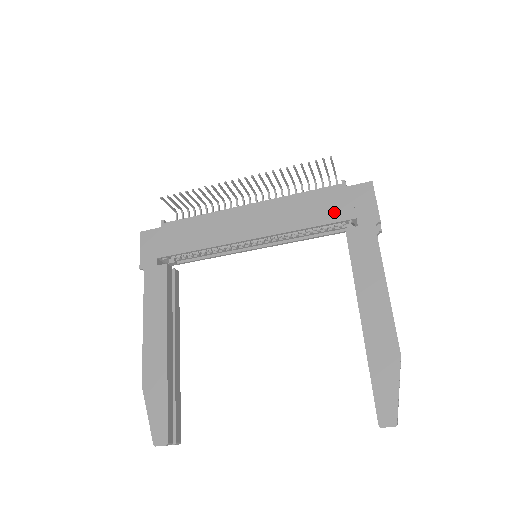
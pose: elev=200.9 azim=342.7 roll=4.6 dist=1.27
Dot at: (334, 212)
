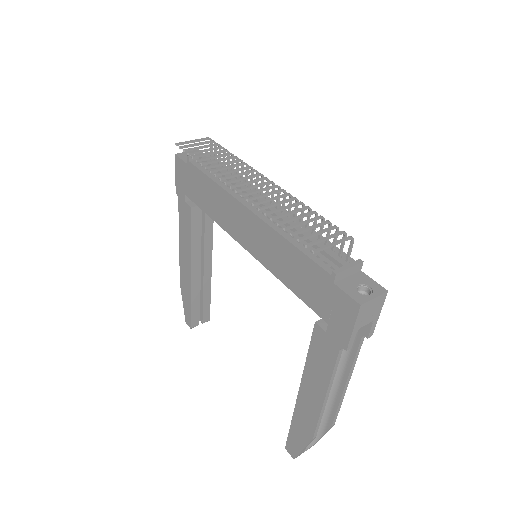
Dot at: (312, 297)
